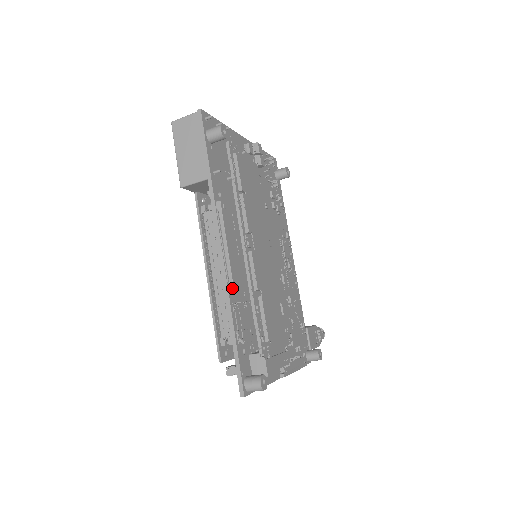
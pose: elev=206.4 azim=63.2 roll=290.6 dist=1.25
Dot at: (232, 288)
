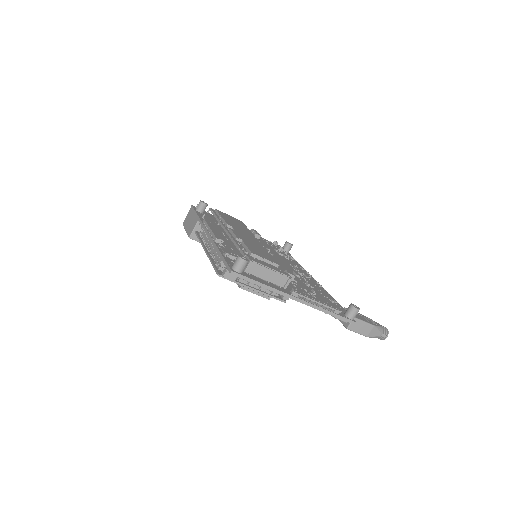
Dot at: (215, 239)
